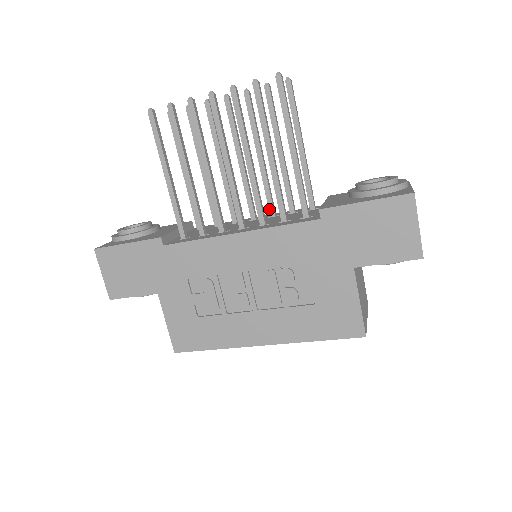
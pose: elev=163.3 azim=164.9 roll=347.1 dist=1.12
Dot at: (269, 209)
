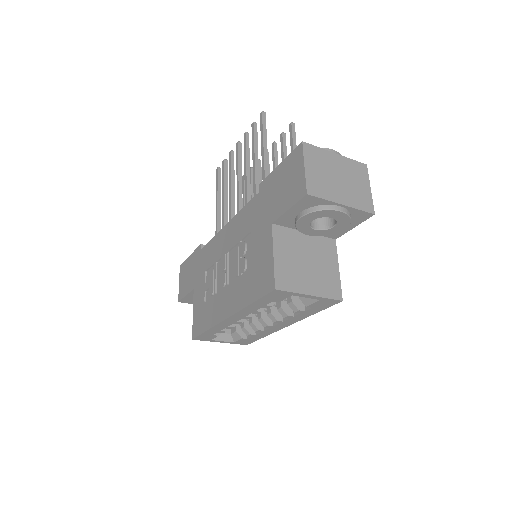
Dot at: occluded
